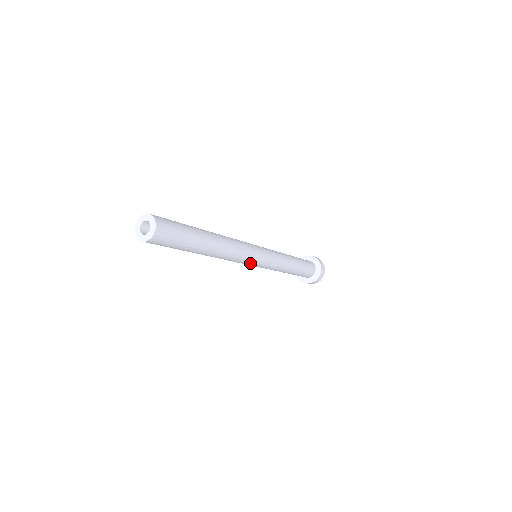
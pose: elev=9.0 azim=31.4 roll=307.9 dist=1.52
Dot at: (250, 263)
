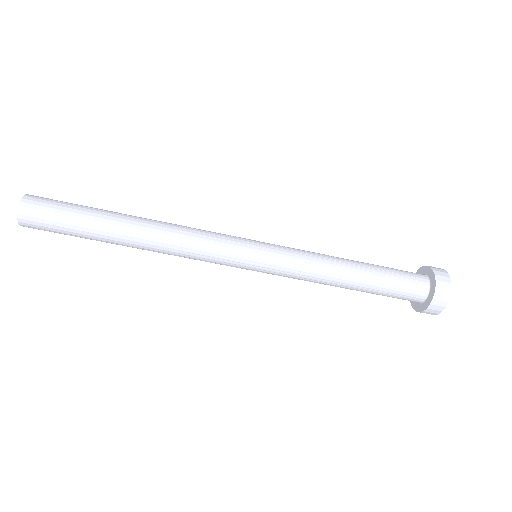
Dot at: (233, 257)
